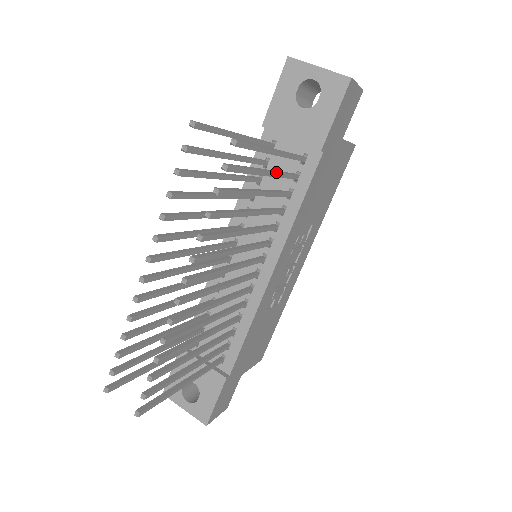
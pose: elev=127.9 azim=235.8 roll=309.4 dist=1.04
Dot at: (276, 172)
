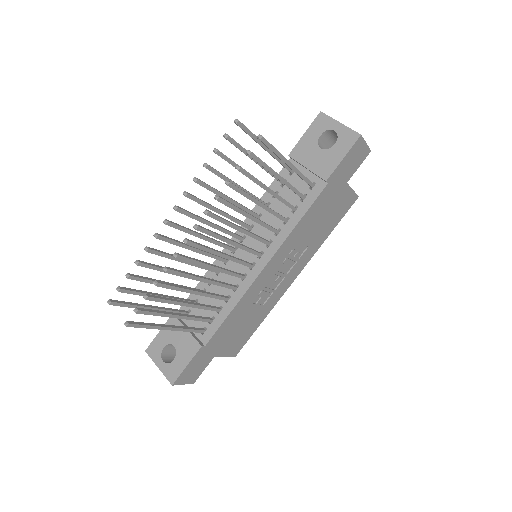
Dot at: occluded
